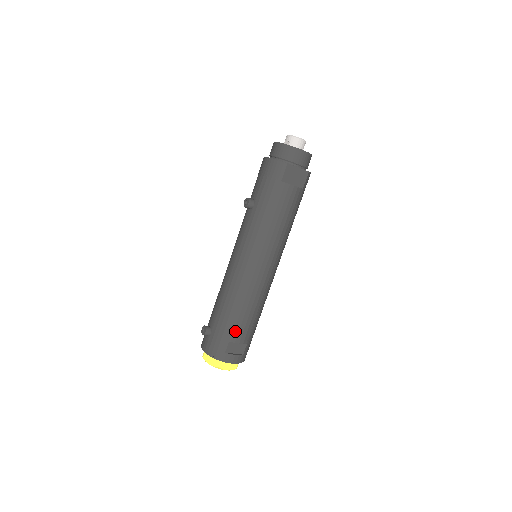
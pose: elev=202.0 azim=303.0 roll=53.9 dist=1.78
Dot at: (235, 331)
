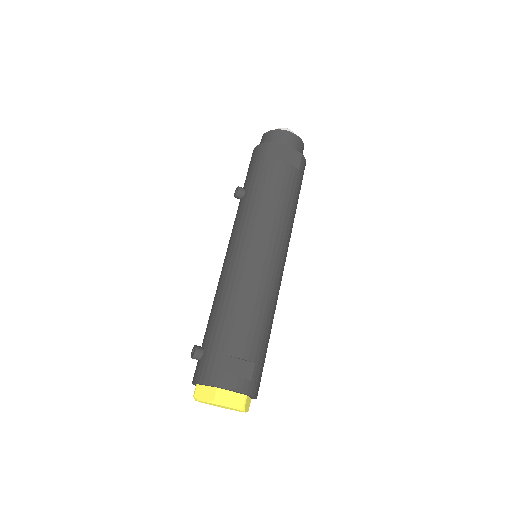
Dot at: (235, 339)
